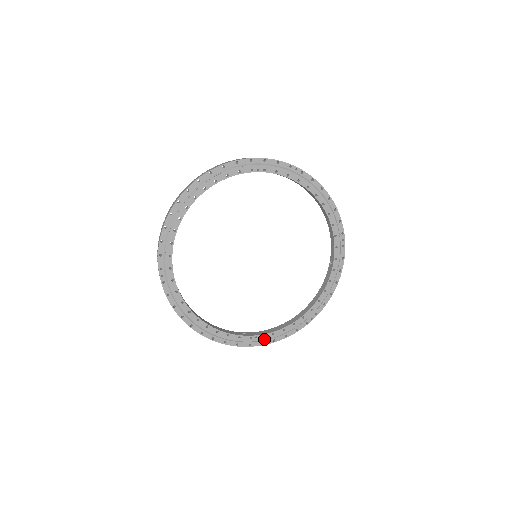
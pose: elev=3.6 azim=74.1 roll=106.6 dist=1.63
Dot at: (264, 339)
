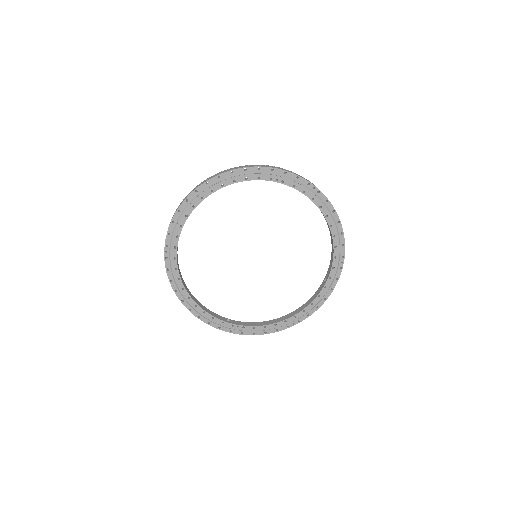
Dot at: (245, 330)
